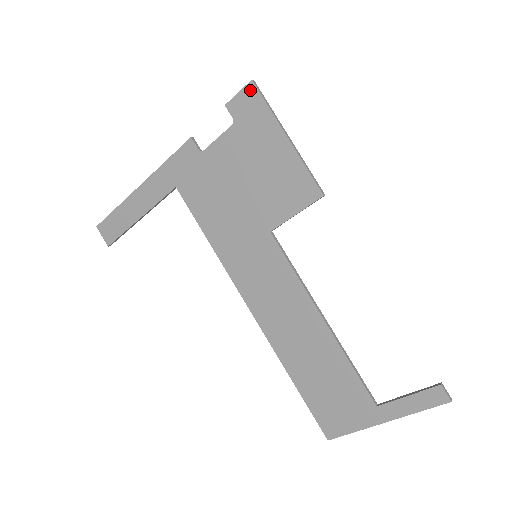
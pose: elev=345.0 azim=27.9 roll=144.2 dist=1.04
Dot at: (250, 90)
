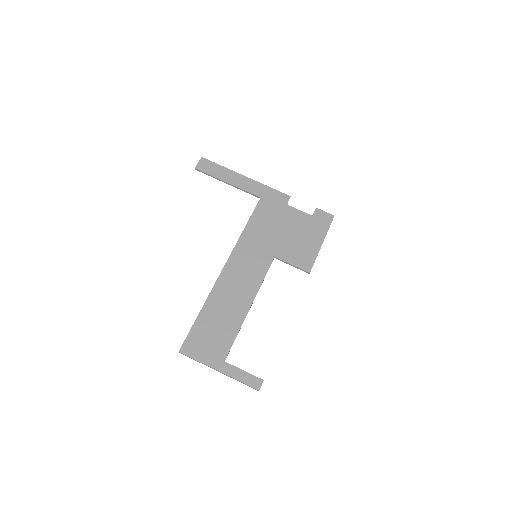
Dot at: (330, 217)
